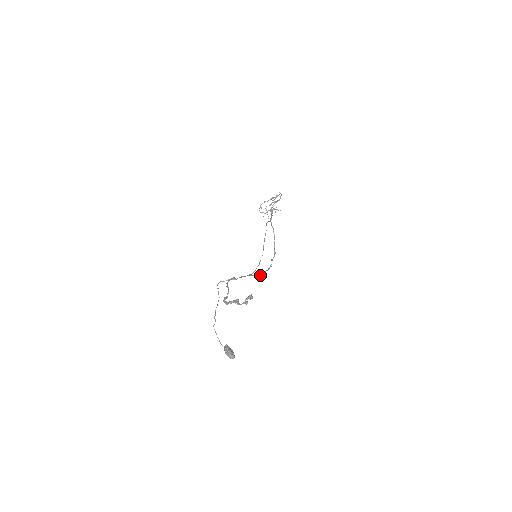
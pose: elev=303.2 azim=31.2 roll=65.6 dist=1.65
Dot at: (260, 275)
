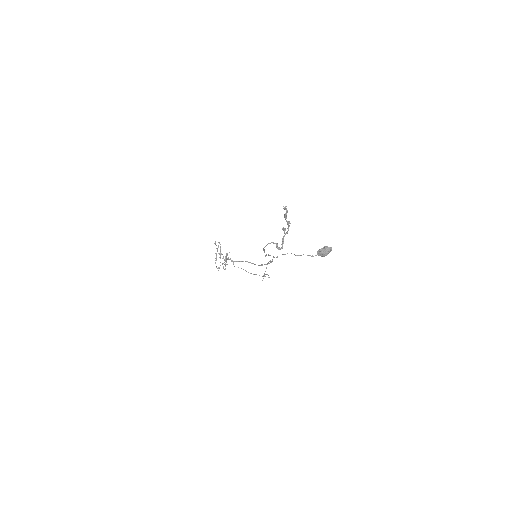
Dot at: occluded
